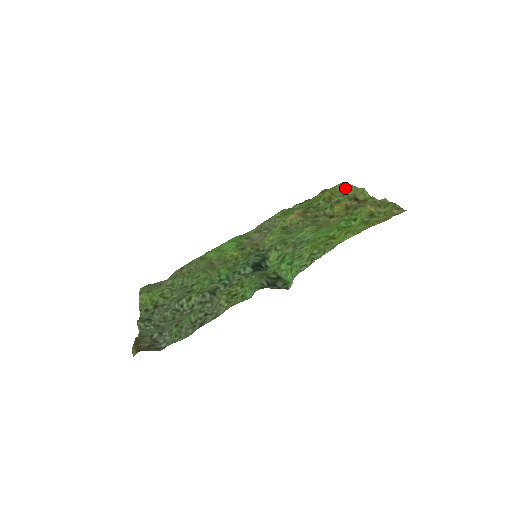
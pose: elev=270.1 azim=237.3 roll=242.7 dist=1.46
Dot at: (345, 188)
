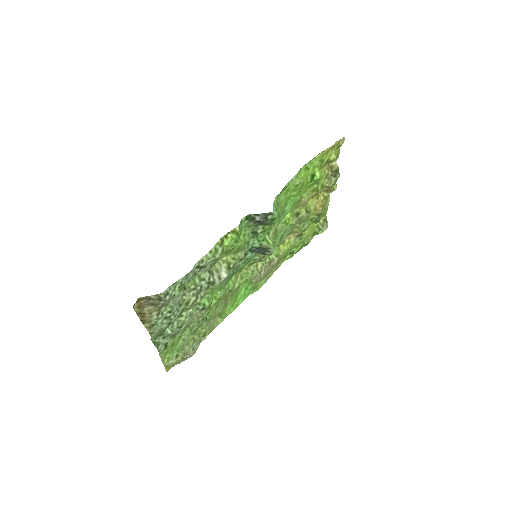
Dot at: (324, 213)
